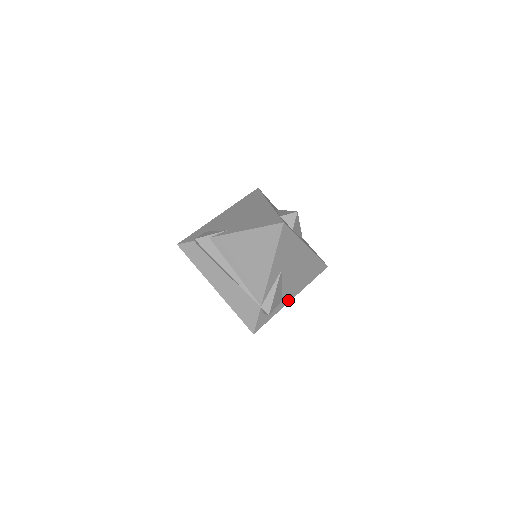
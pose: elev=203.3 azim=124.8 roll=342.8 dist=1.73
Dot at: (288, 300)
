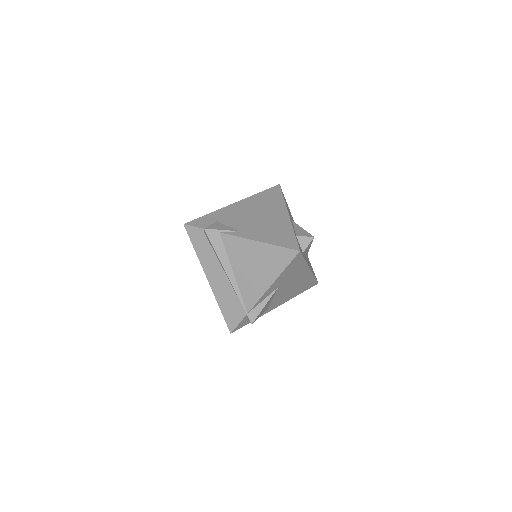
Dot at: (272, 308)
